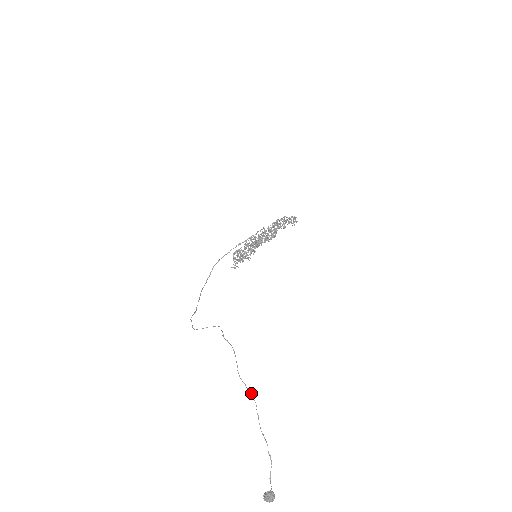
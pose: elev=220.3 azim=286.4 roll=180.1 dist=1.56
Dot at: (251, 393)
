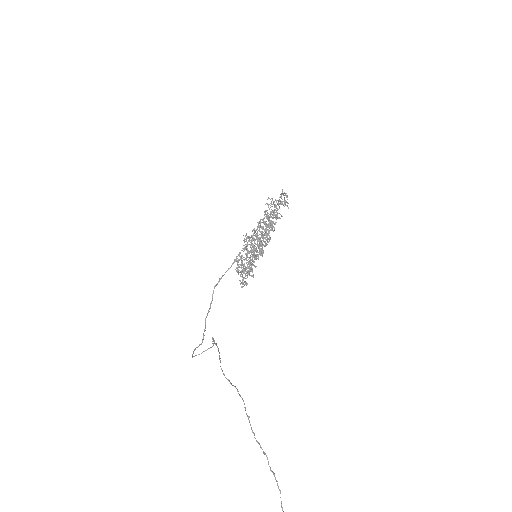
Dot at: occluded
